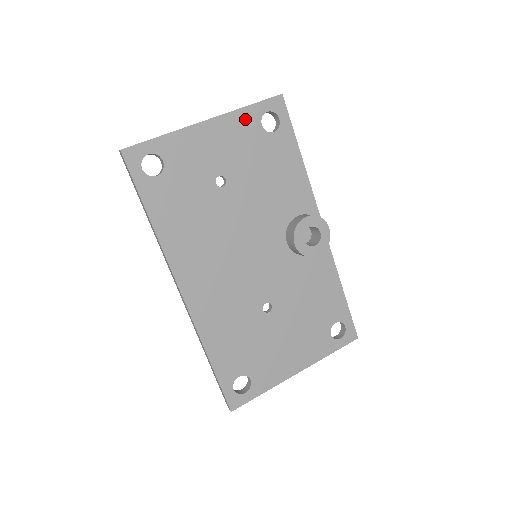
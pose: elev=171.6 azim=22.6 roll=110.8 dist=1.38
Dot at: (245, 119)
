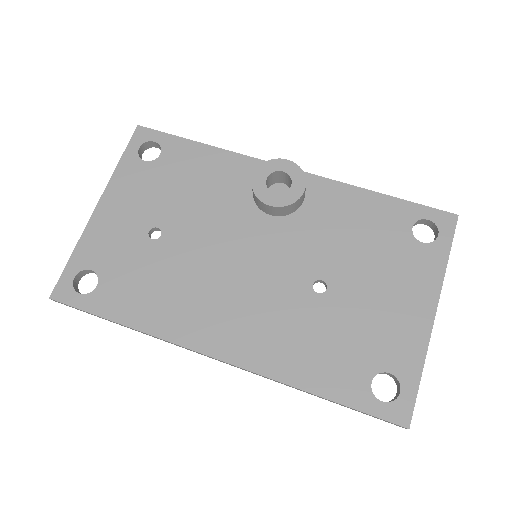
Dot at: (127, 172)
